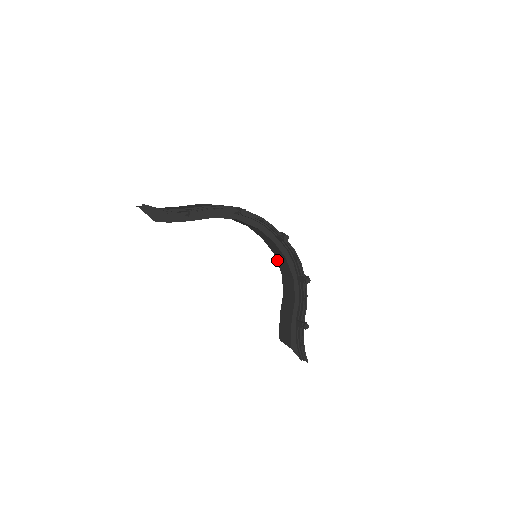
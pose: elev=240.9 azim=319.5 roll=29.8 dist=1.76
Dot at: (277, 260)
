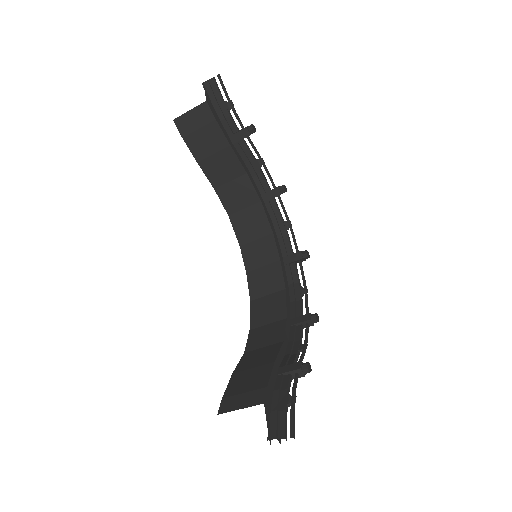
Dot at: (253, 307)
